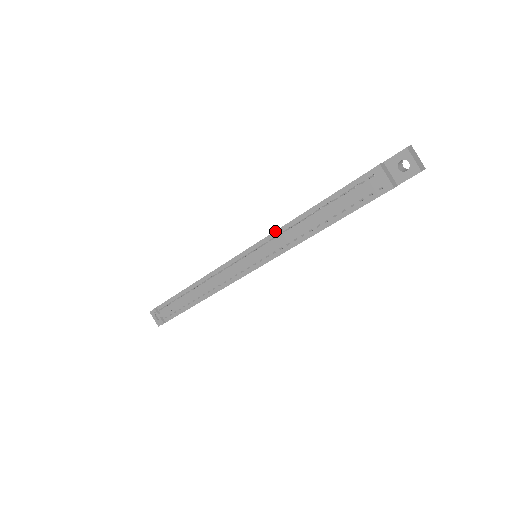
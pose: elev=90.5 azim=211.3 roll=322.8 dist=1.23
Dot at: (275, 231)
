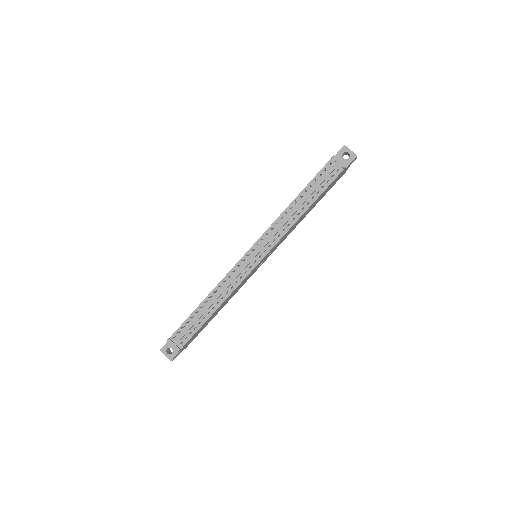
Dot at: (272, 224)
